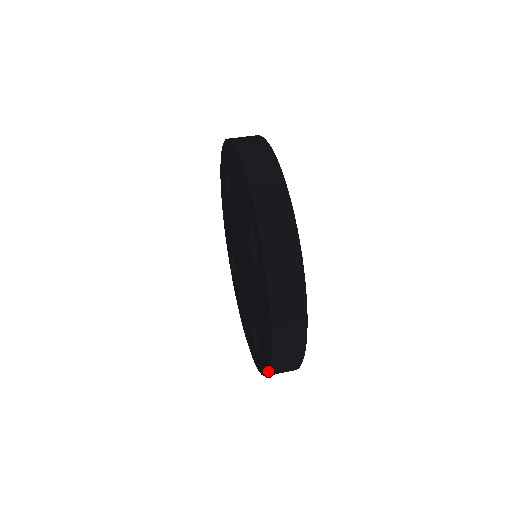
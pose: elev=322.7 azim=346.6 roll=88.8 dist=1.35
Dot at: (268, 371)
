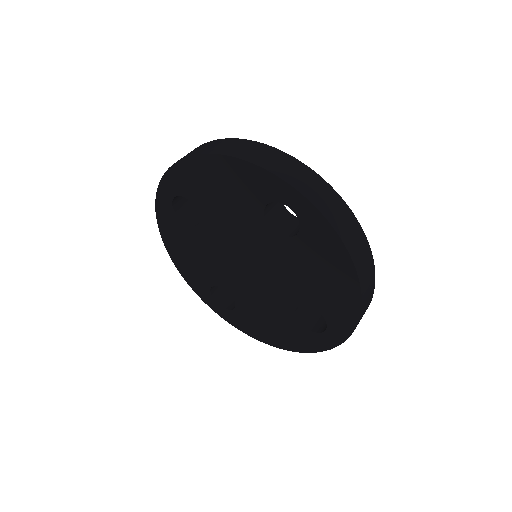
Dot at: (356, 324)
